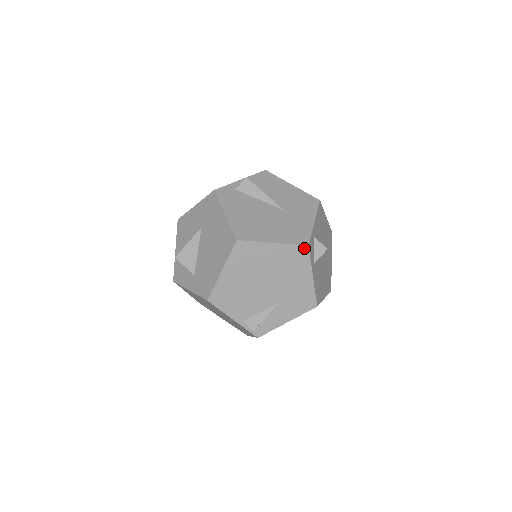
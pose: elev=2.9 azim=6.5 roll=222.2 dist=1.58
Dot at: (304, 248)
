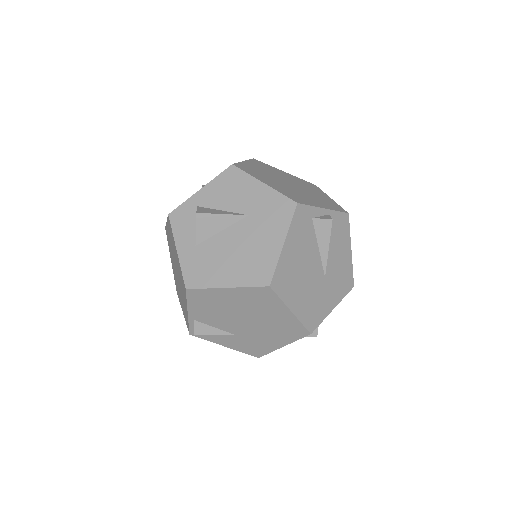
Dot at: (306, 332)
